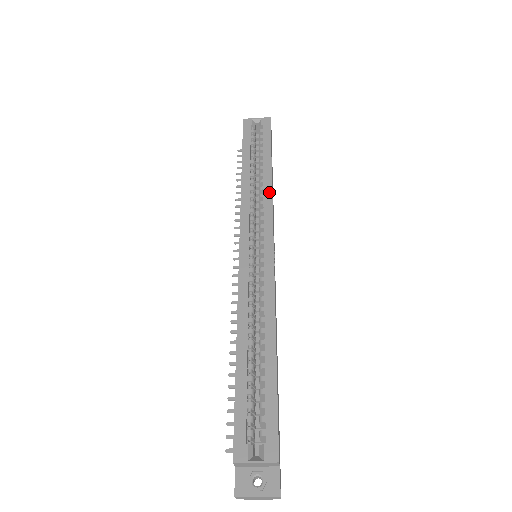
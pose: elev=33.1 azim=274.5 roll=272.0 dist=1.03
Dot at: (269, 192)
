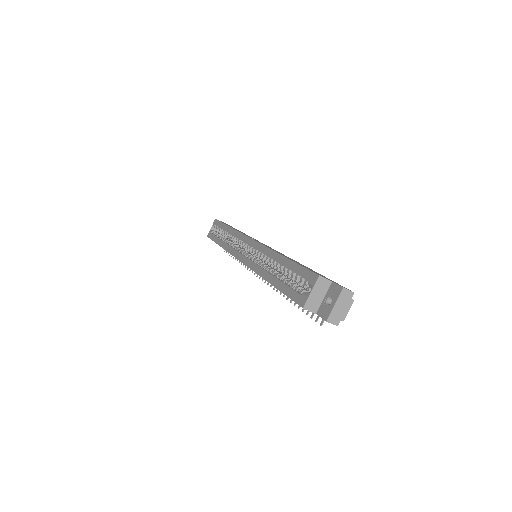
Dot at: (235, 232)
